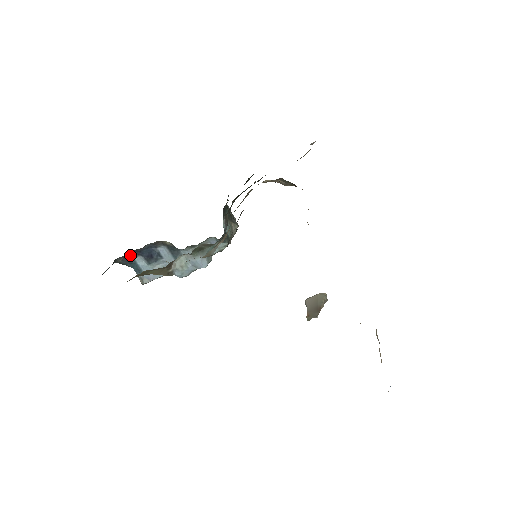
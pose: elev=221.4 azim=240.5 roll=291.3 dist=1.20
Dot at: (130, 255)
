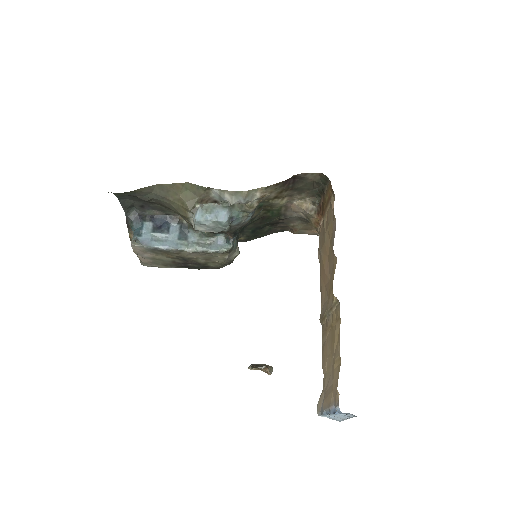
Dot at: (144, 217)
